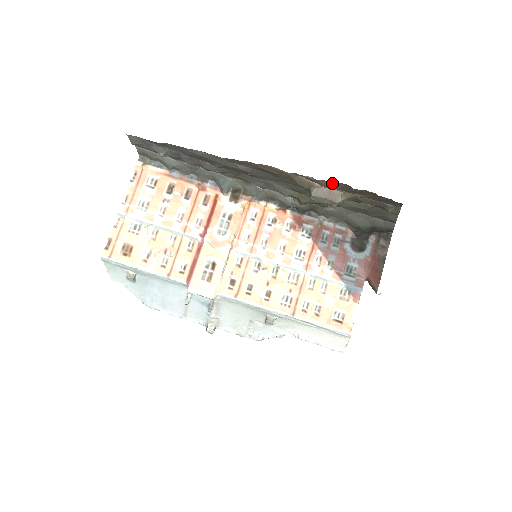
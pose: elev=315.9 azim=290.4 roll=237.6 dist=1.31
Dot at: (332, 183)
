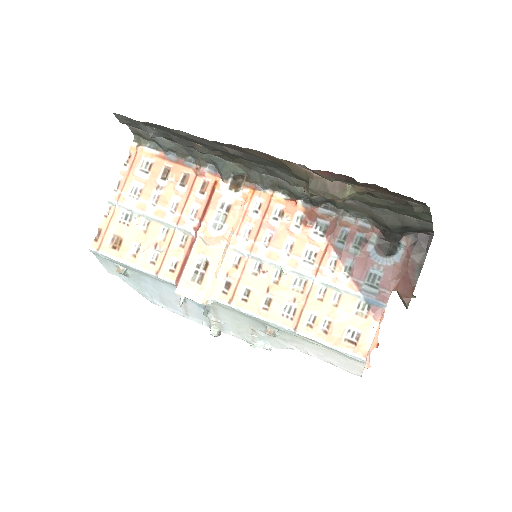
Dot at: (330, 174)
